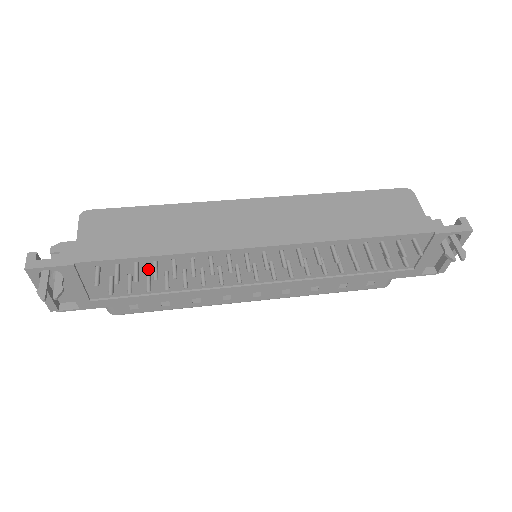
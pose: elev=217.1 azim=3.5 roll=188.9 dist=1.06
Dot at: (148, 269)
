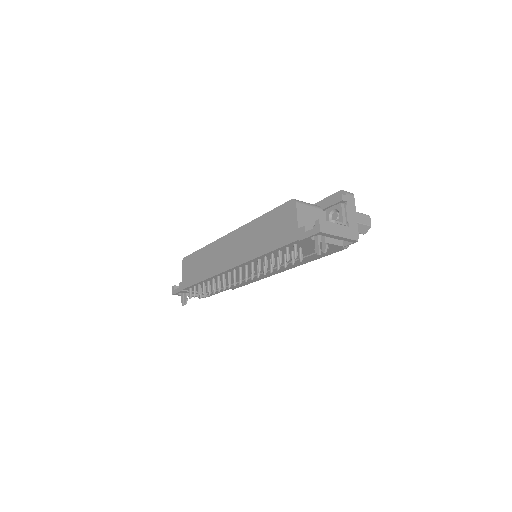
Dot at: (206, 284)
